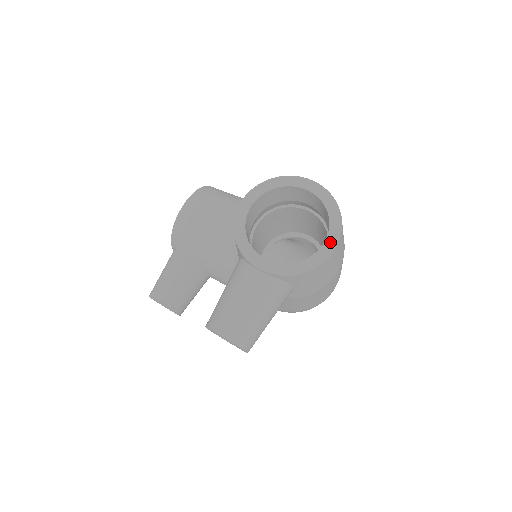
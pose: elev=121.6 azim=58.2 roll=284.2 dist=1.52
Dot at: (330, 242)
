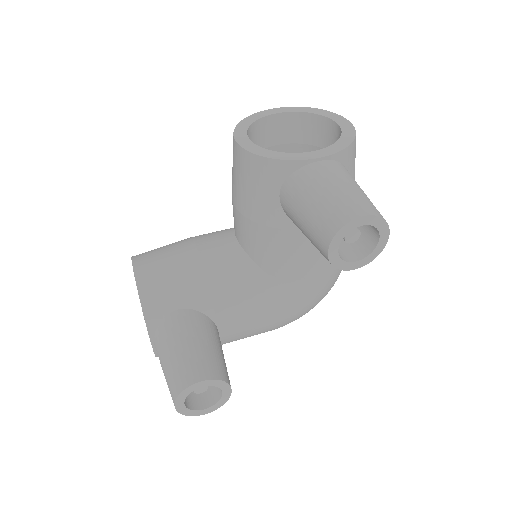
Dot at: (340, 121)
